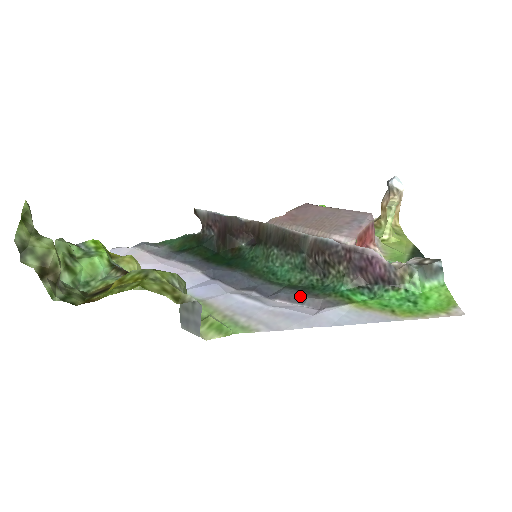
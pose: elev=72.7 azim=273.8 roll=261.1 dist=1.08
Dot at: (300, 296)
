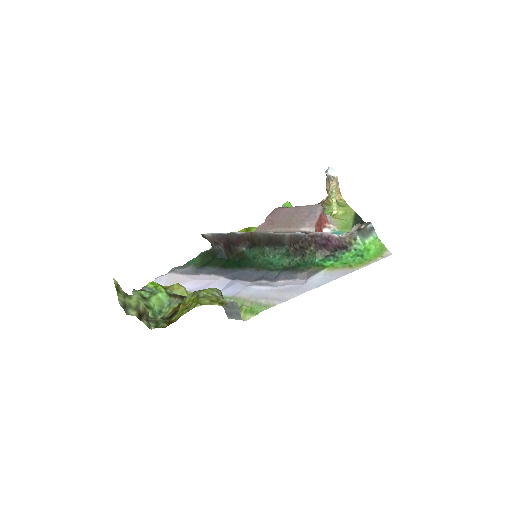
Dot at: (292, 274)
